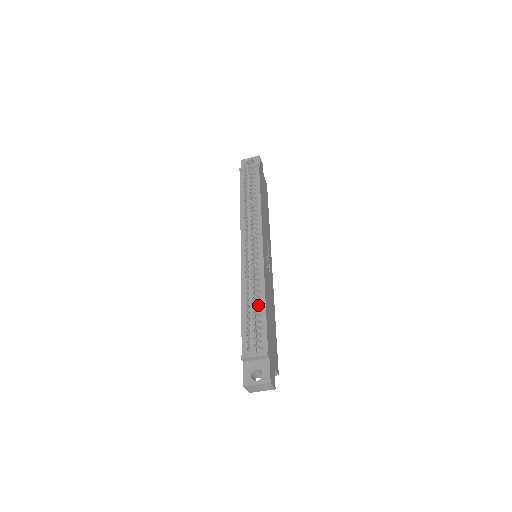
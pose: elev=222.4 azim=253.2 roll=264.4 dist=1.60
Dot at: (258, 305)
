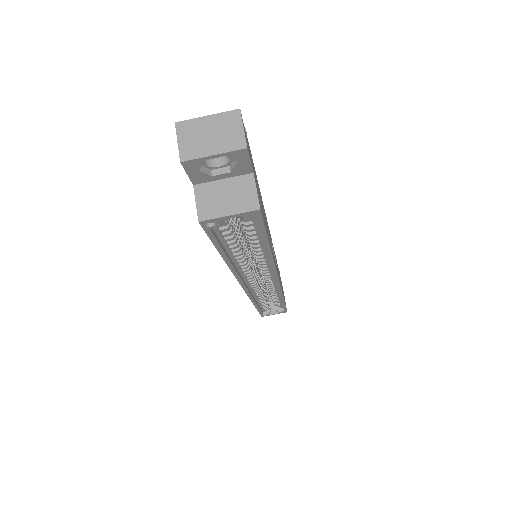
Dot at: occluded
